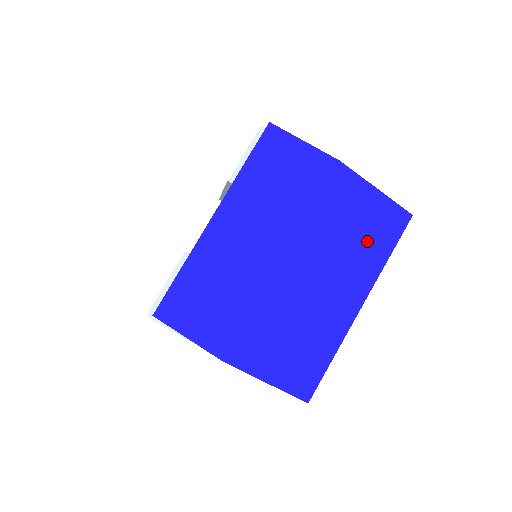
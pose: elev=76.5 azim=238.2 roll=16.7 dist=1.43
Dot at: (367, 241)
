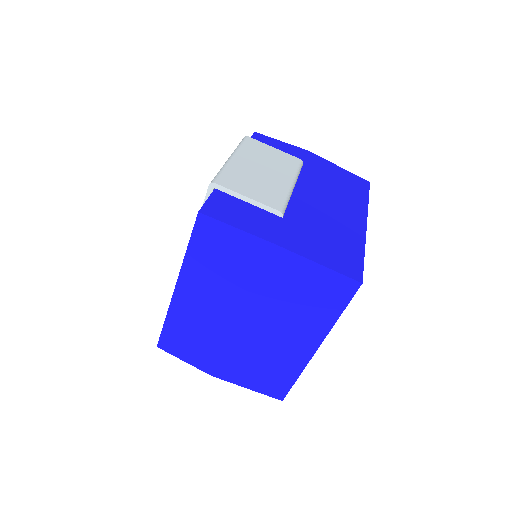
Dot at: (315, 305)
